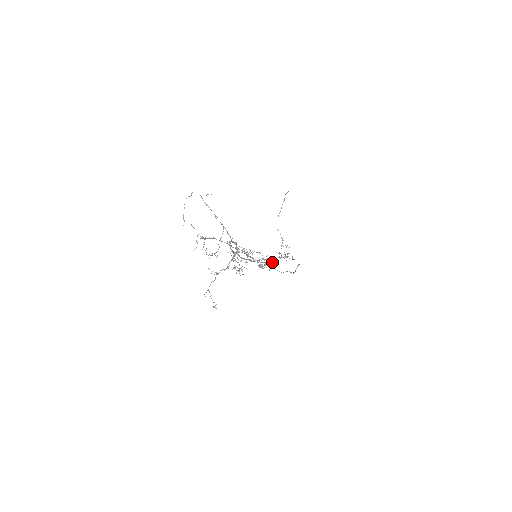
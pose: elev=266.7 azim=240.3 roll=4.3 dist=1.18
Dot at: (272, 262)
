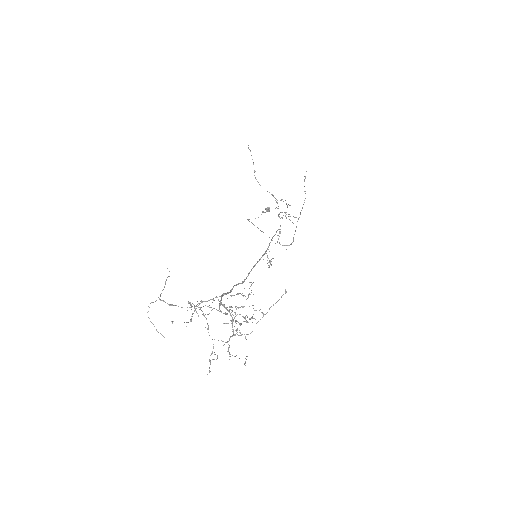
Dot at: occluded
